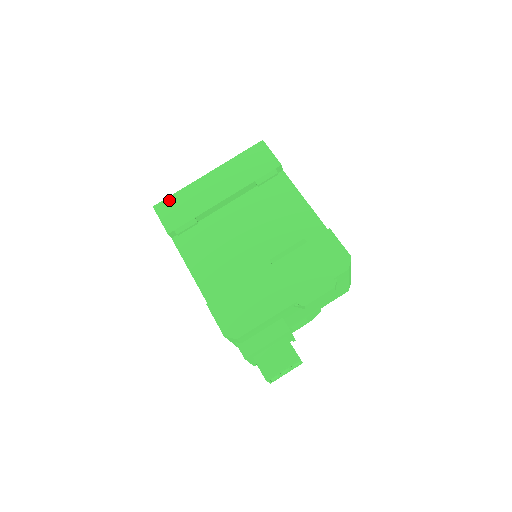
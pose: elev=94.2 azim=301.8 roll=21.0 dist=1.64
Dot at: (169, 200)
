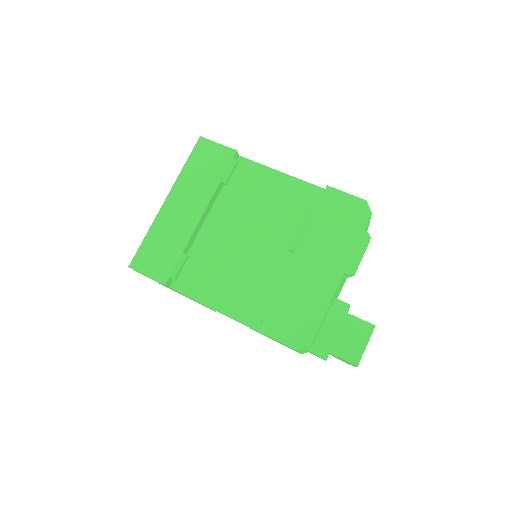
Dot at: (142, 250)
